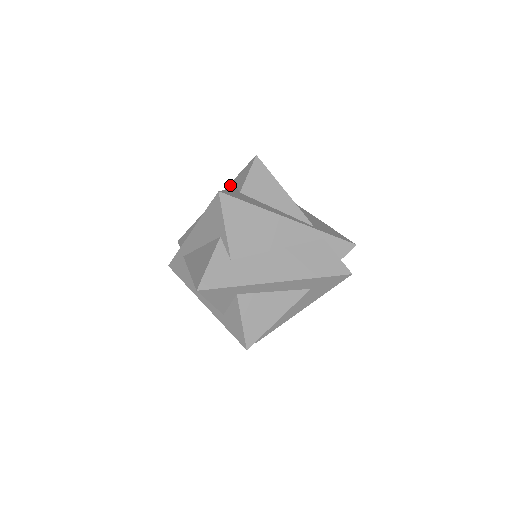
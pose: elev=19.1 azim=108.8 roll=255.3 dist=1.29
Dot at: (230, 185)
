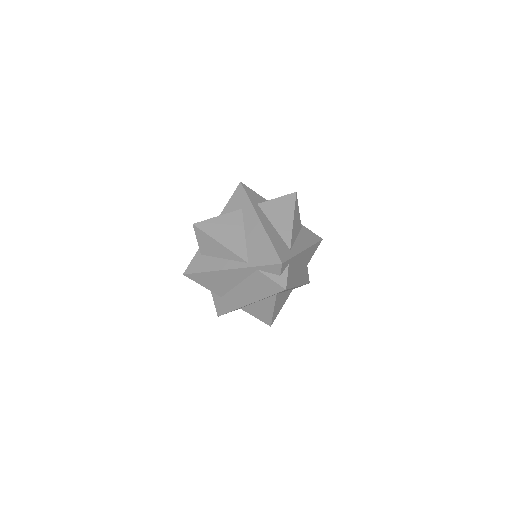
Dot at: occluded
